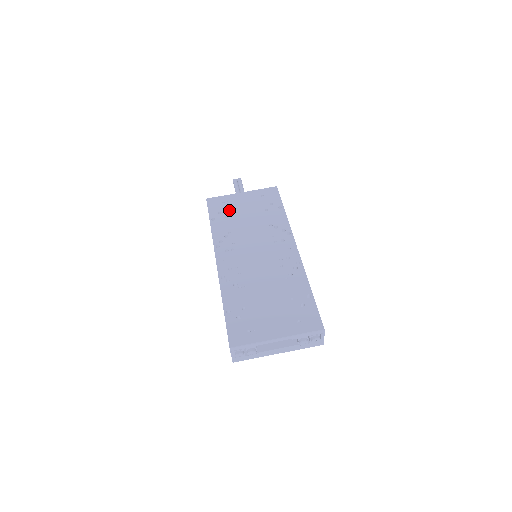
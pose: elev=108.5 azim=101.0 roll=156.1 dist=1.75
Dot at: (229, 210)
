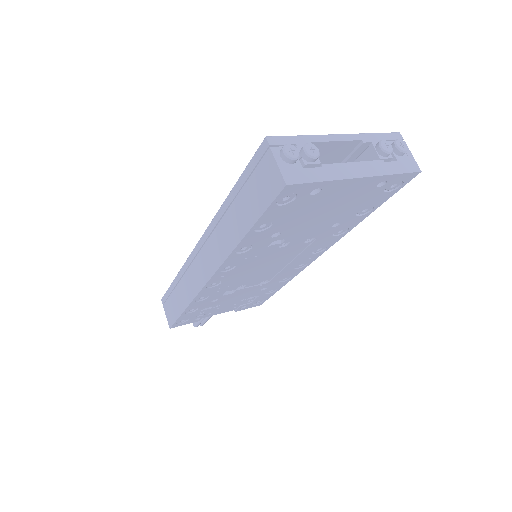
Dot at: occluded
